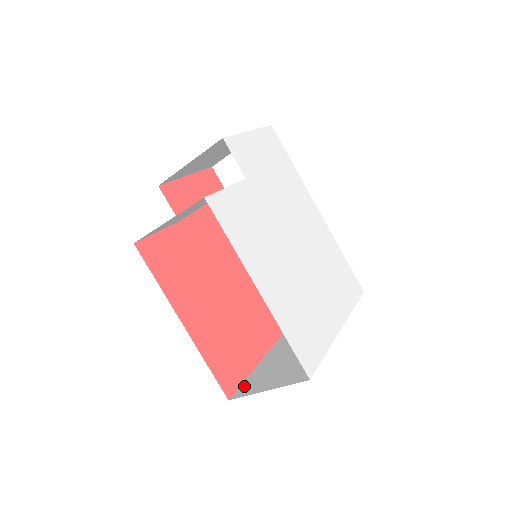
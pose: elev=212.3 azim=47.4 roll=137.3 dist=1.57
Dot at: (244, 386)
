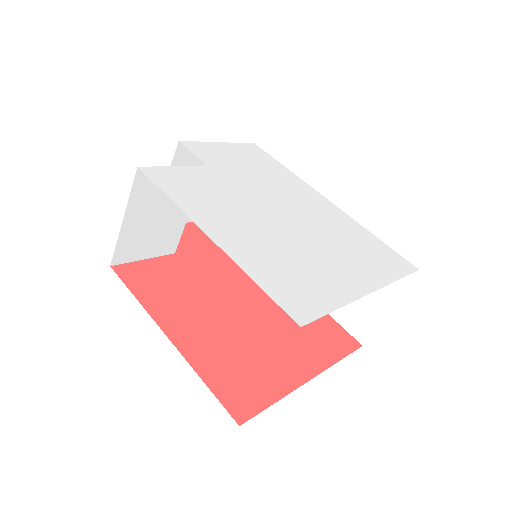
Dot at: occluded
